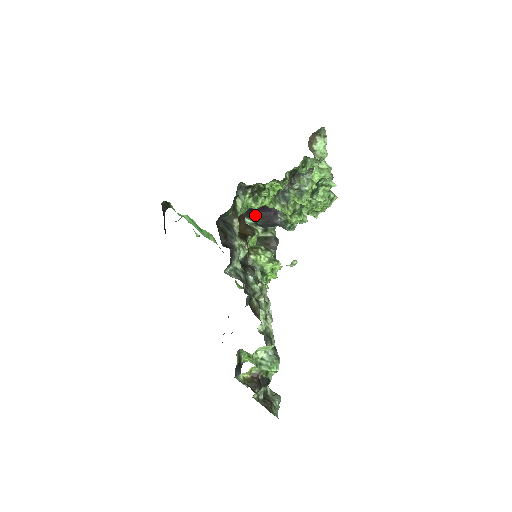
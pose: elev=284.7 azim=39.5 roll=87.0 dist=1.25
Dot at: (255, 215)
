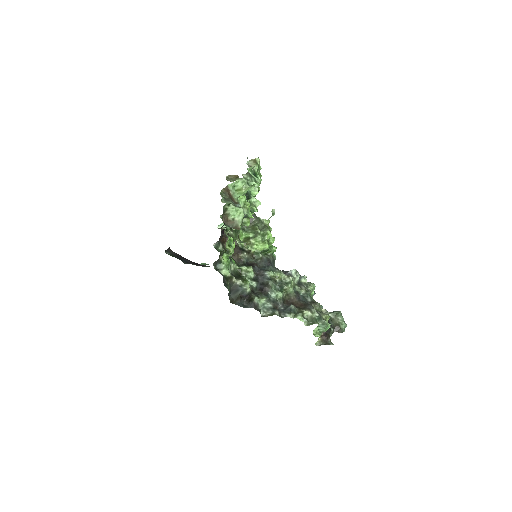
Dot at: occluded
